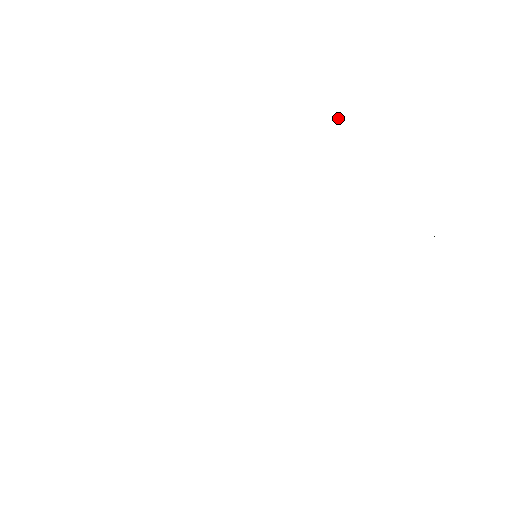
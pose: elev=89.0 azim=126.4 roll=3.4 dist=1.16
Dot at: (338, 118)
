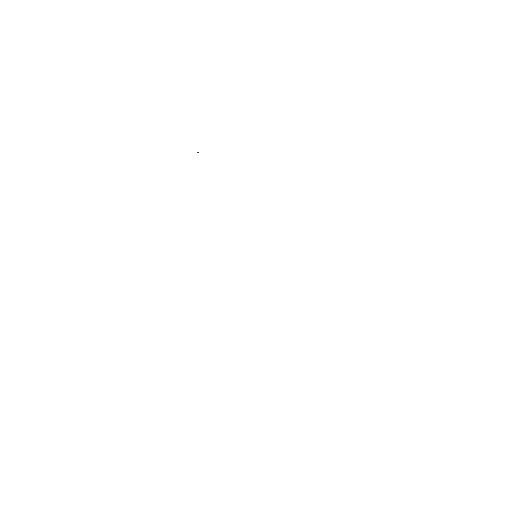
Dot at: occluded
